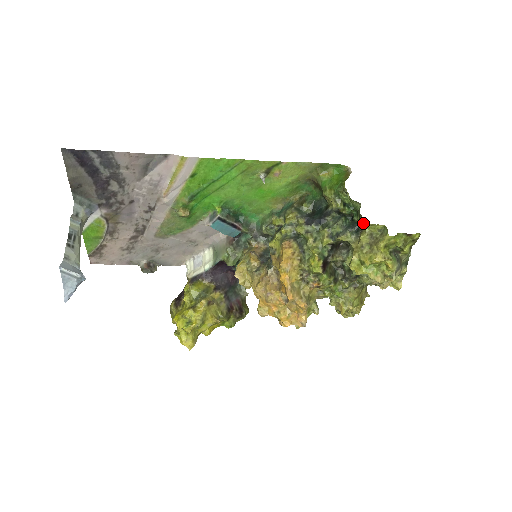
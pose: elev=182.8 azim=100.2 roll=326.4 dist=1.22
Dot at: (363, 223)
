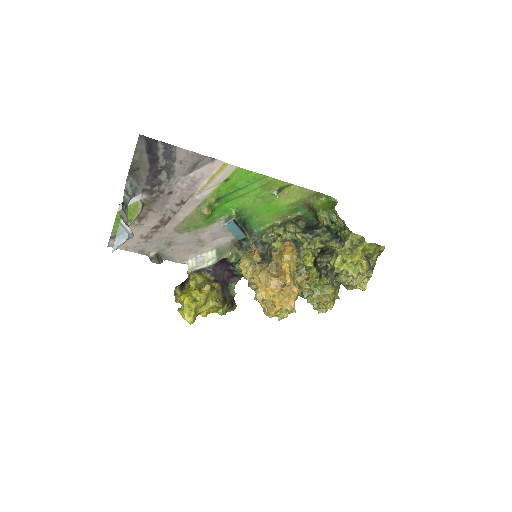
Dot at: (346, 235)
